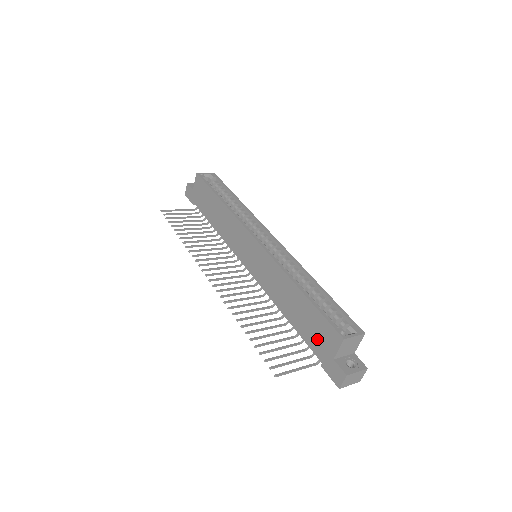
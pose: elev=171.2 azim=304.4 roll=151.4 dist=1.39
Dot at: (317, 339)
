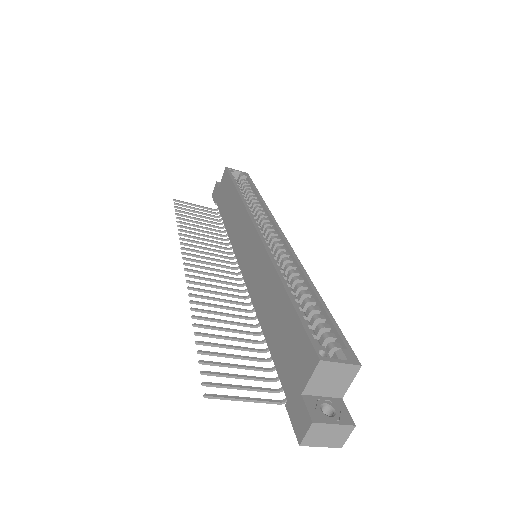
Dot at: (289, 362)
